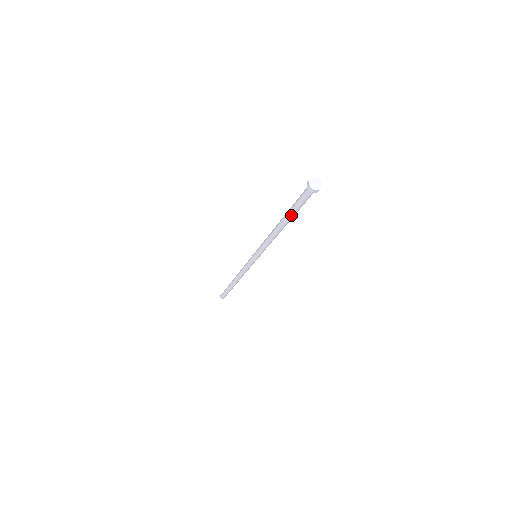
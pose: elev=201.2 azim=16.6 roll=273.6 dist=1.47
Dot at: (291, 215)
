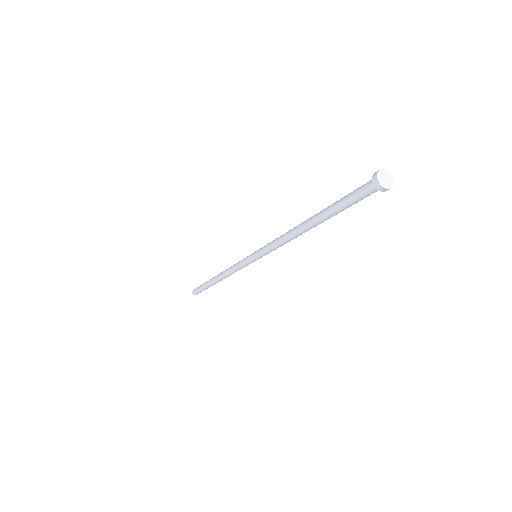
Dot at: (331, 216)
